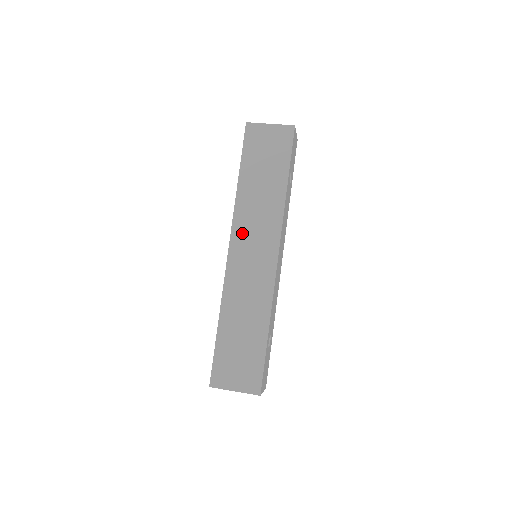
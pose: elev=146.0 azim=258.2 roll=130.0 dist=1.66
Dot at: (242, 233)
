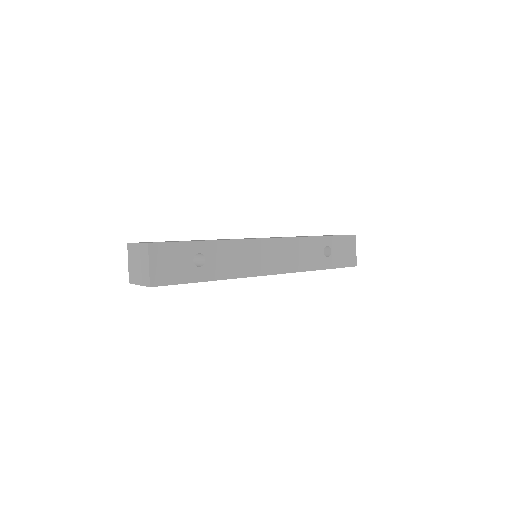
Dot at: occluded
